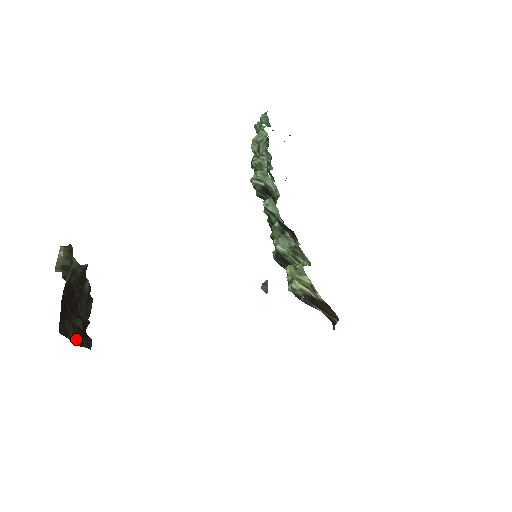
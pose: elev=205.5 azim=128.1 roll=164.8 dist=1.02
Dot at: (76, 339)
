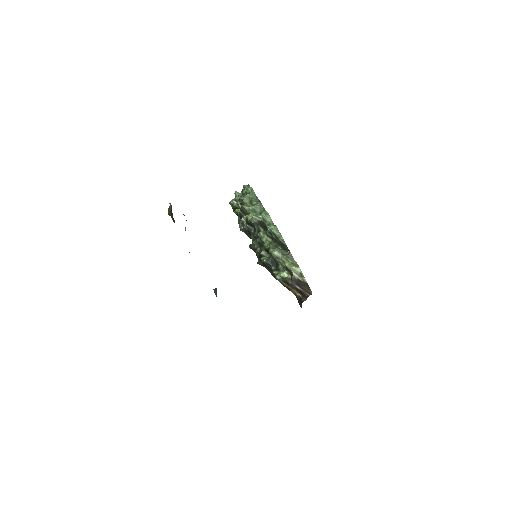
Dot at: occluded
